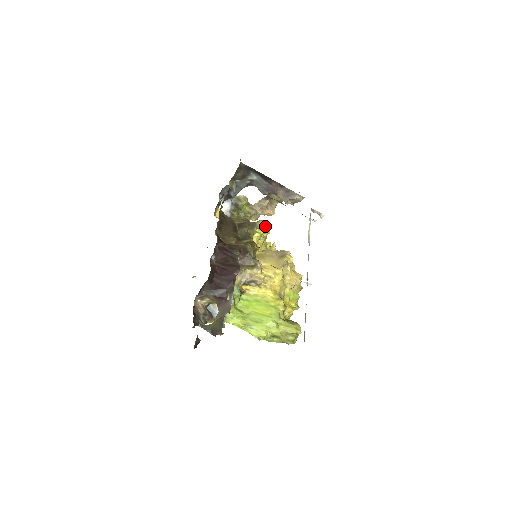
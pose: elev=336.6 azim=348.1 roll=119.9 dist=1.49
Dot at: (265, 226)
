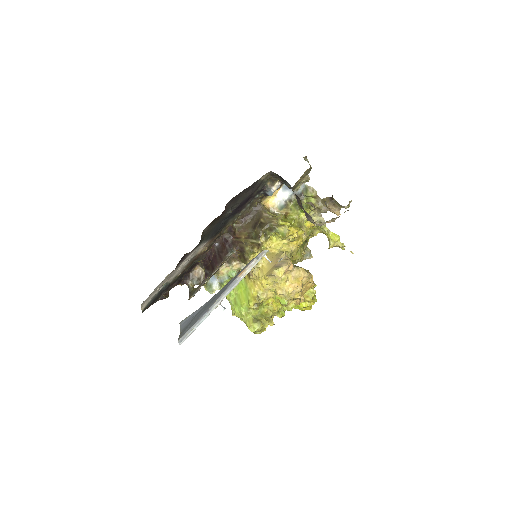
Dot at: (286, 232)
